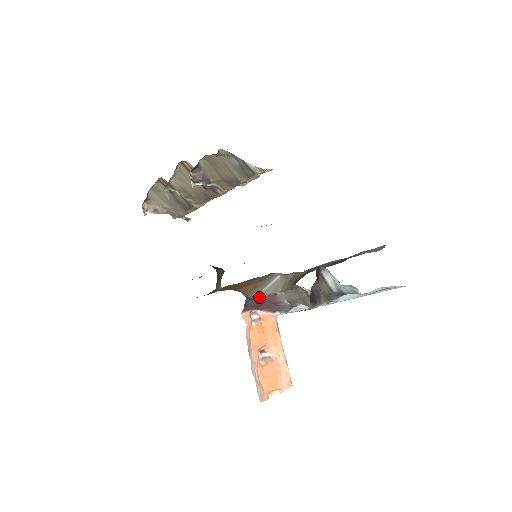
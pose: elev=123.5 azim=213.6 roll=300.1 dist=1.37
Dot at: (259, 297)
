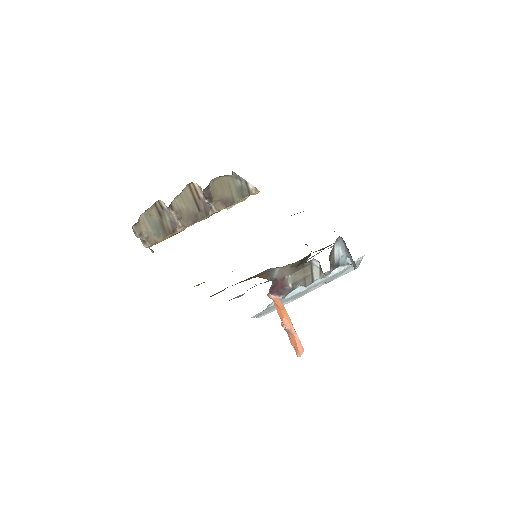
Dot at: (275, 280)
